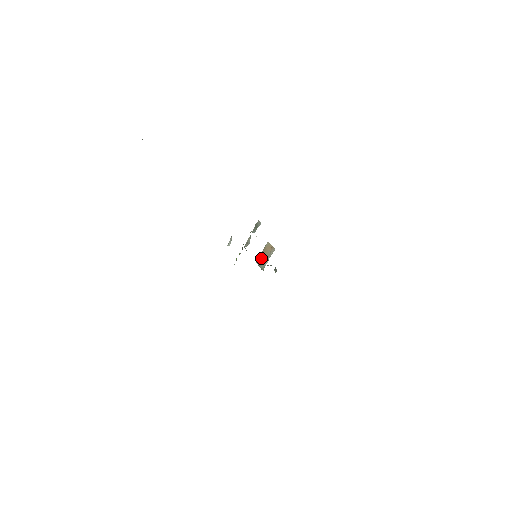
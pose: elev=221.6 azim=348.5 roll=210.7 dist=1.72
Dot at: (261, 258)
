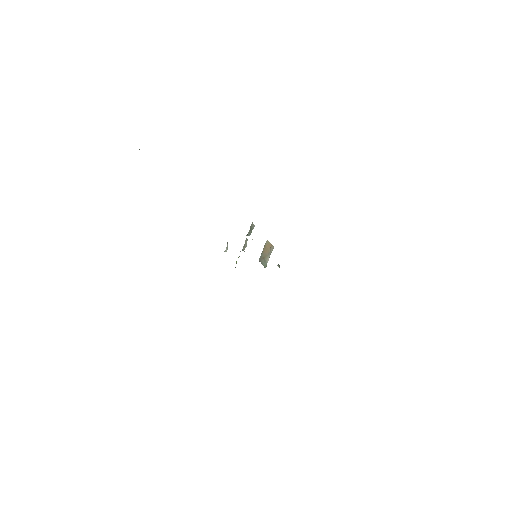
Dot at: (262, 256)
